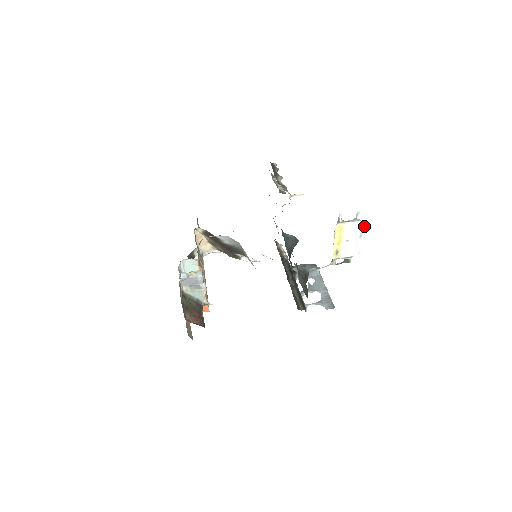
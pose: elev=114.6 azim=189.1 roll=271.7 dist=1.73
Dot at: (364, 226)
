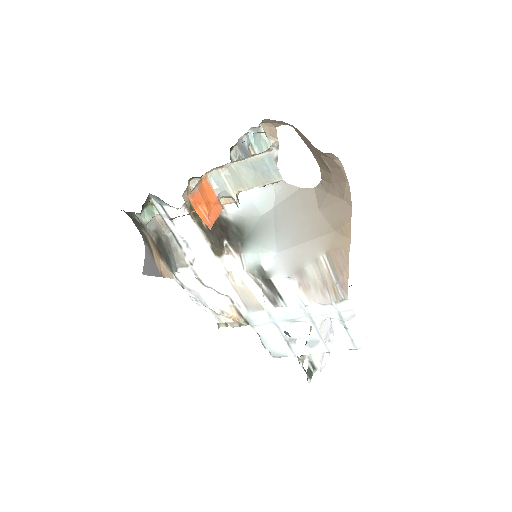
Dot at: (332, 333)
